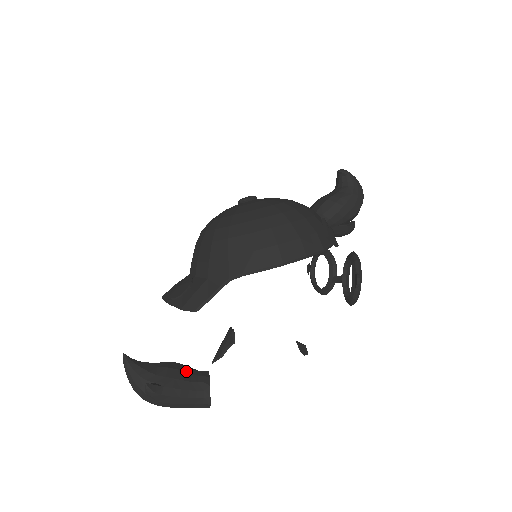
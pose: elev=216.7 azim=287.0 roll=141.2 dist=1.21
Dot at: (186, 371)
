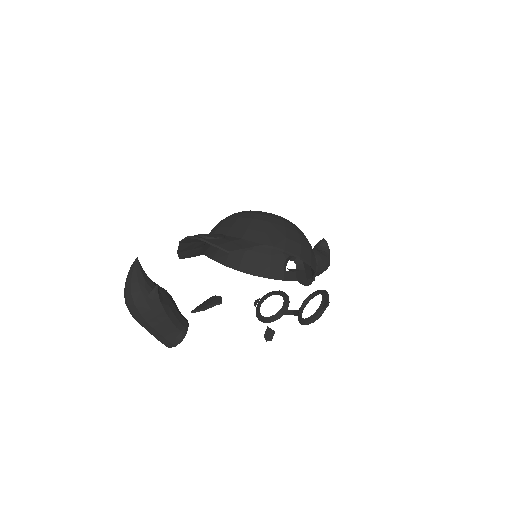
Dot at: (175, 303)
